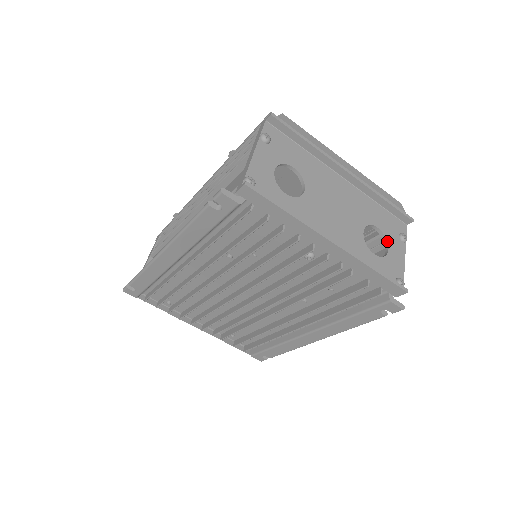
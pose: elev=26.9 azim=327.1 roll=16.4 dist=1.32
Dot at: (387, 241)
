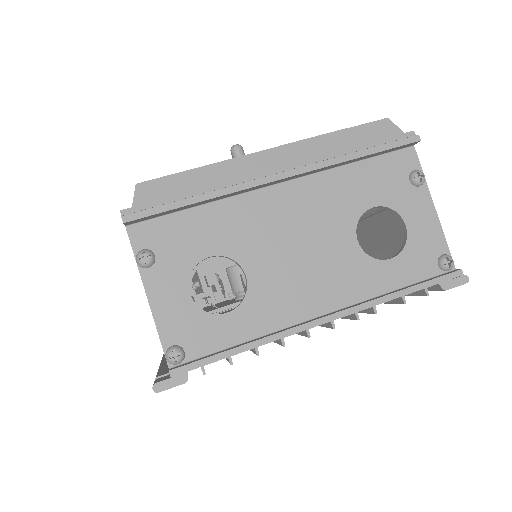
Dot at: (397, 213)
